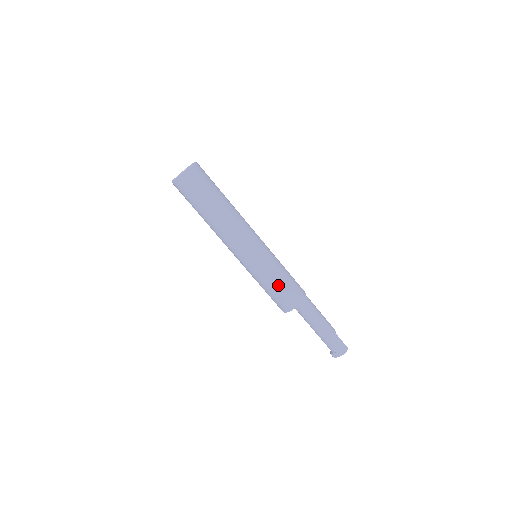
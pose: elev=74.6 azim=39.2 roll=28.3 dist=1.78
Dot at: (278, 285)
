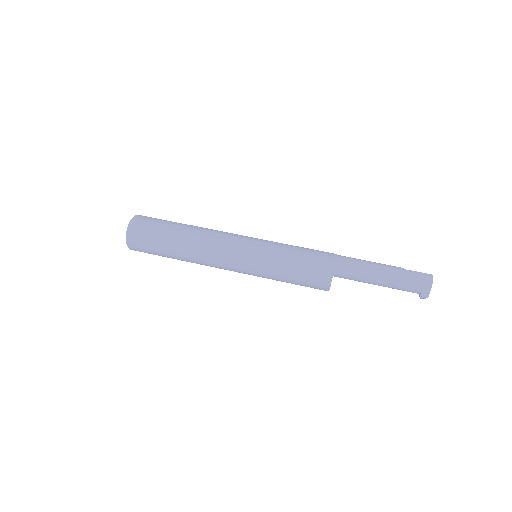
Dot at: (296, 262)
